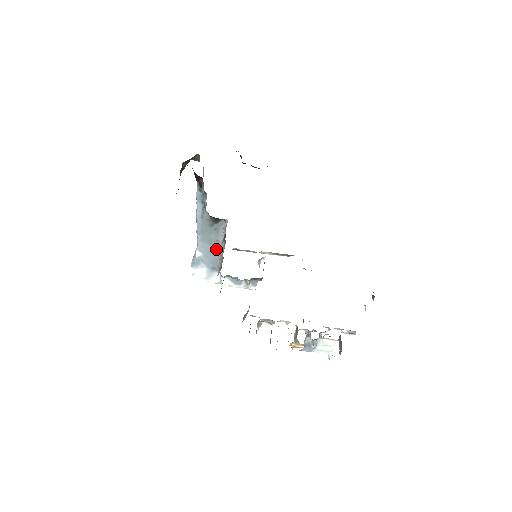
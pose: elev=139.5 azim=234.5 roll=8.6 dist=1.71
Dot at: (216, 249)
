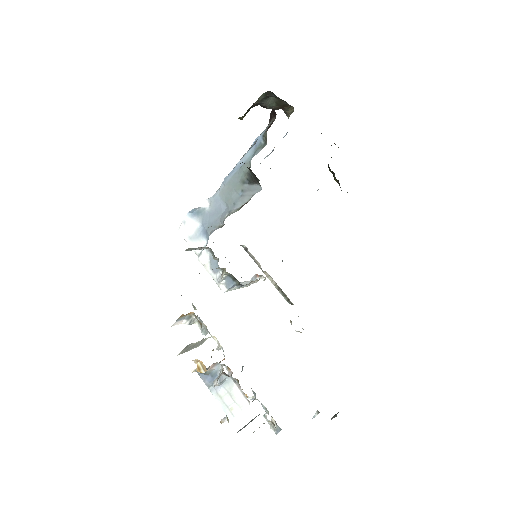
Dot at: (226, 212)
